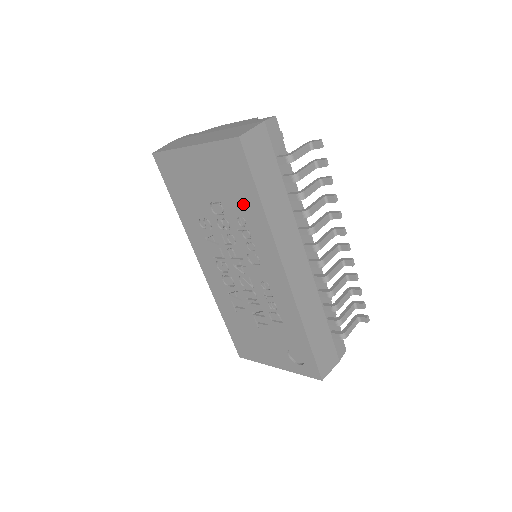
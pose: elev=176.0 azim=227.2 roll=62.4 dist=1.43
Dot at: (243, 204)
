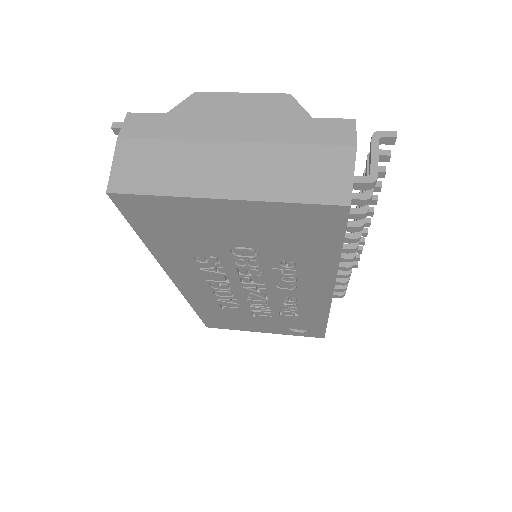
Dot at: (303, 254)
